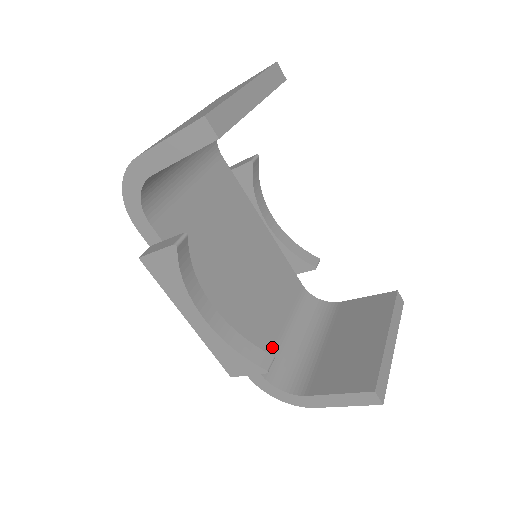
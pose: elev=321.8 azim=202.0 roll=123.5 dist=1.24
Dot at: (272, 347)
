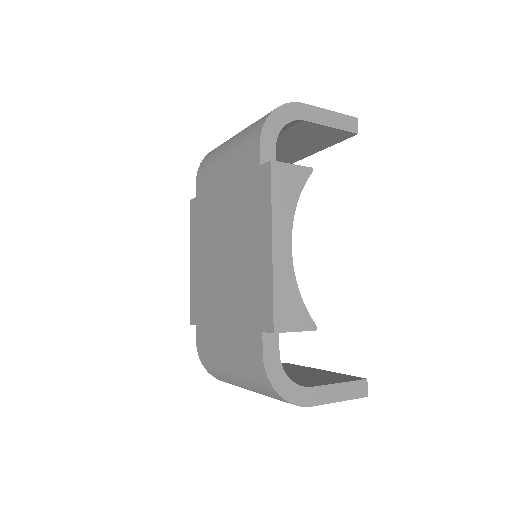
Dot at: occluded
